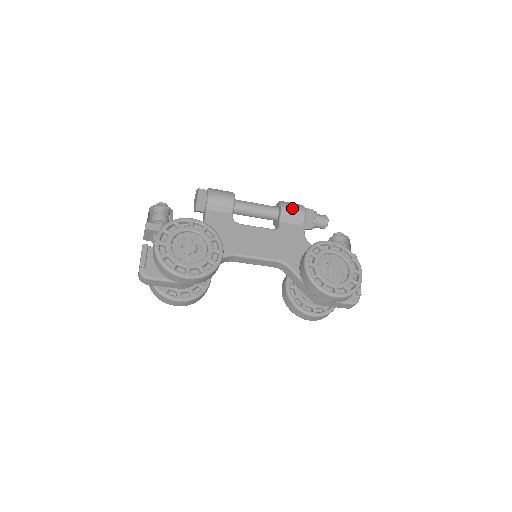
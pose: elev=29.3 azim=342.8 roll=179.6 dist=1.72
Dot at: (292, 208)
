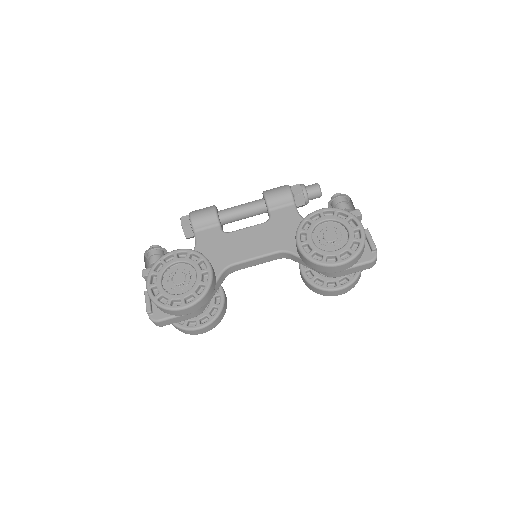
Dot at: (275, 193)
